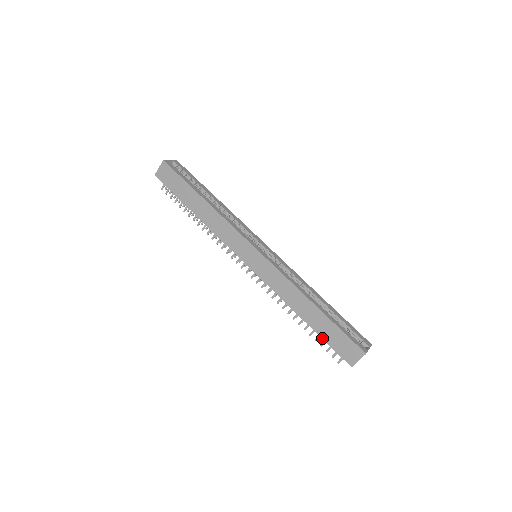
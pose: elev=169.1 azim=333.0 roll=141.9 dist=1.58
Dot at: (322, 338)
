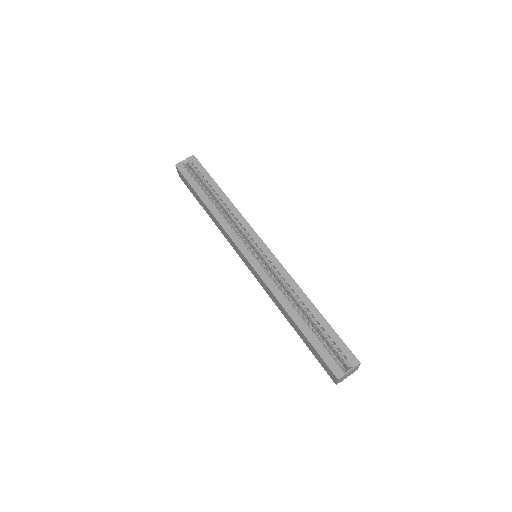
Dot at: occluded
